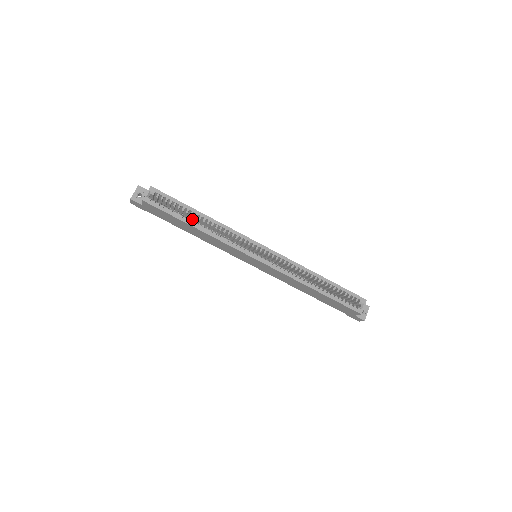
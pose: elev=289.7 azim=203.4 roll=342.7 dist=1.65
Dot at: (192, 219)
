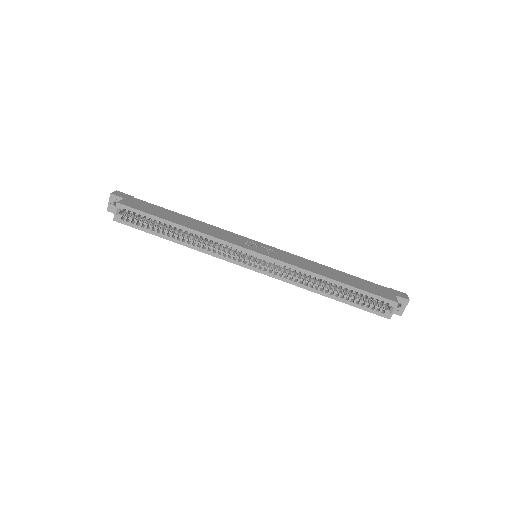
Dot at: occluded
